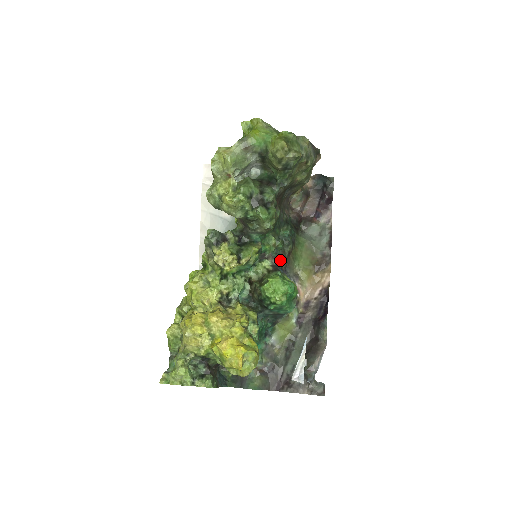
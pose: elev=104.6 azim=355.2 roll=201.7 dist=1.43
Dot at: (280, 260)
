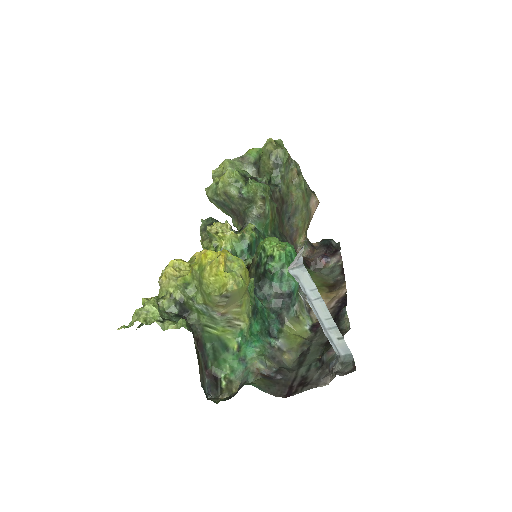
Dot at: occluded
